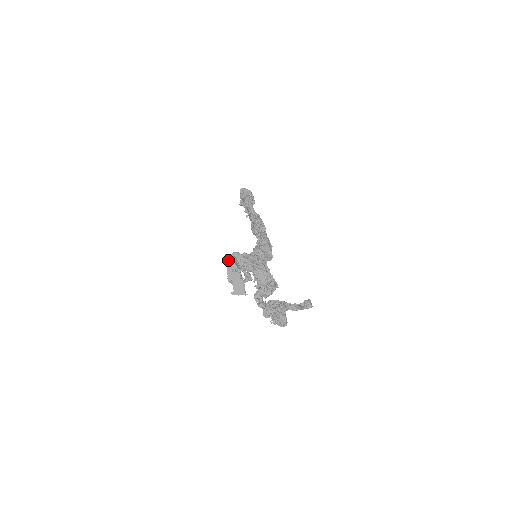
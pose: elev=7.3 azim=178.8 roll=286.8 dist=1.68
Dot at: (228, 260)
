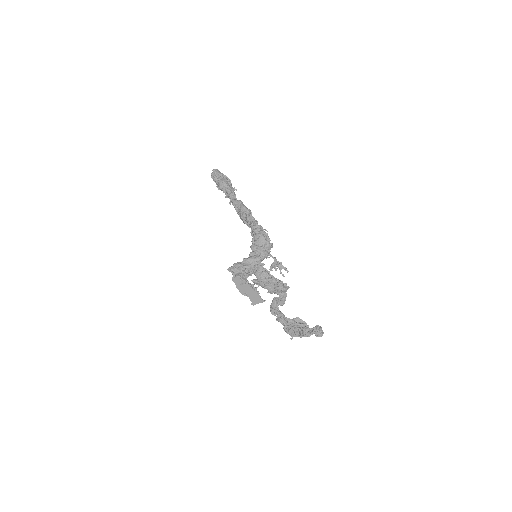
Dot at: (232, 277)
